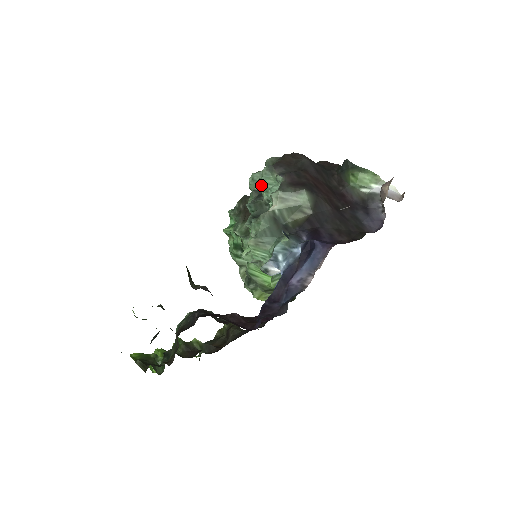
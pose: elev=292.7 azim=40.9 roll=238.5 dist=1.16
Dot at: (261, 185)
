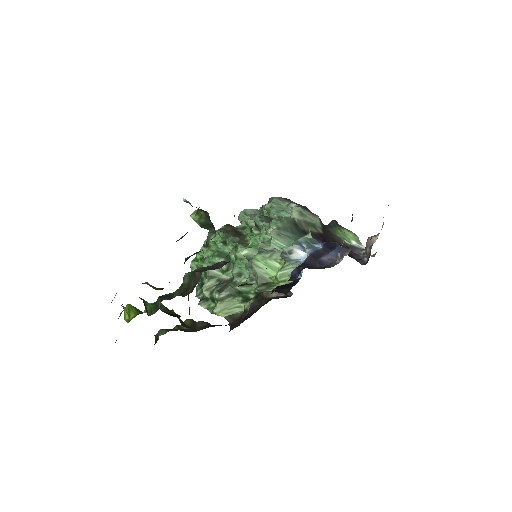
Dot at: (273, 206)
